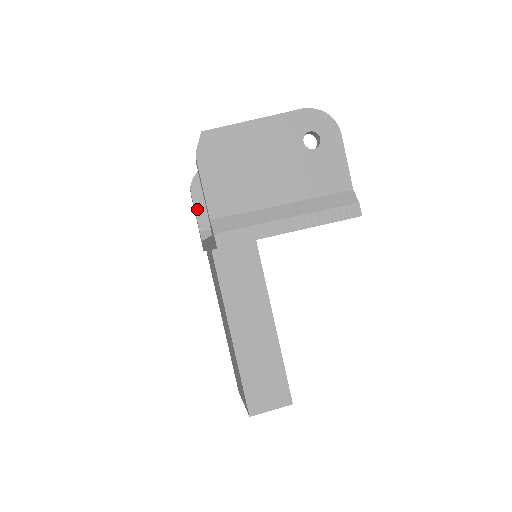
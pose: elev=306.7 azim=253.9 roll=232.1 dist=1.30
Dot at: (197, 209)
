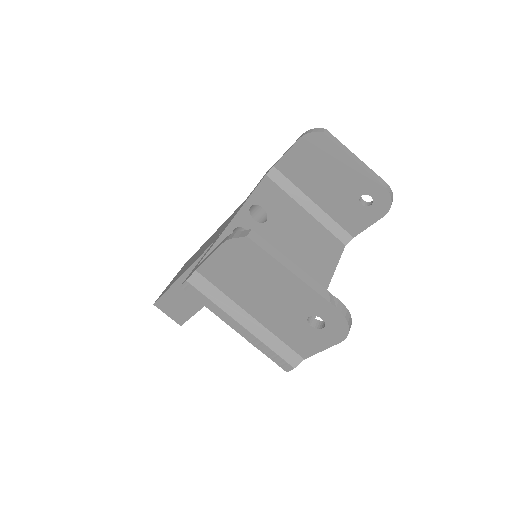
Dot at: (290, 152)
